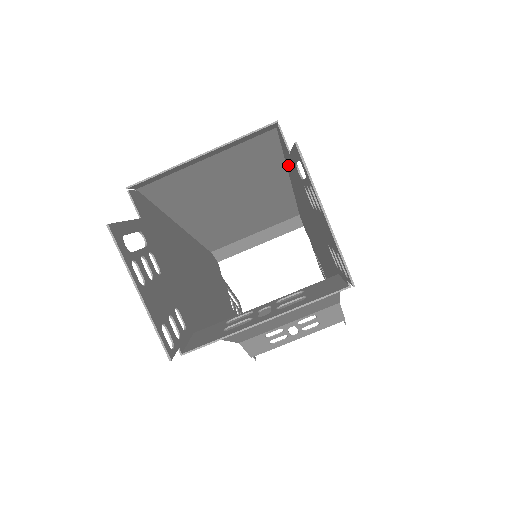
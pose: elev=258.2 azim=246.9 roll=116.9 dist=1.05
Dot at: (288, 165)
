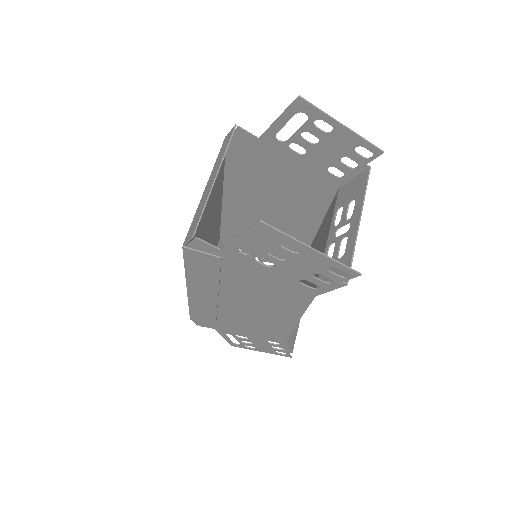
Dot at: (235, 169)
